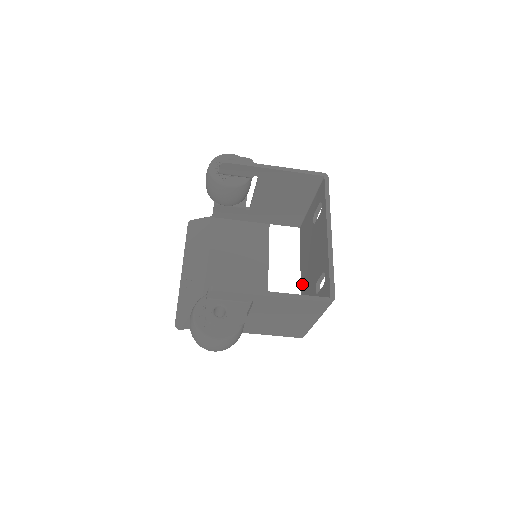
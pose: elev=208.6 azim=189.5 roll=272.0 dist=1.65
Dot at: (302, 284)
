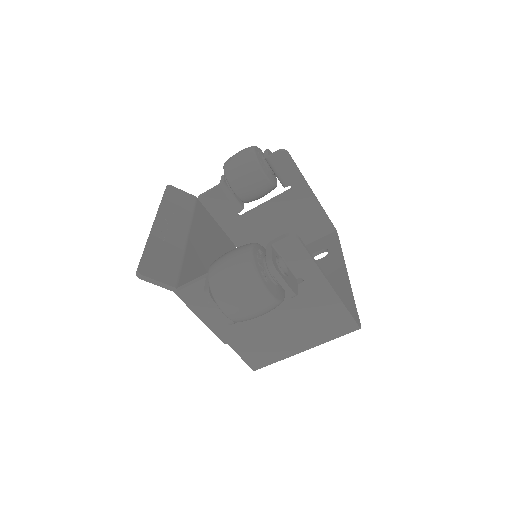
Dot at: occluded
